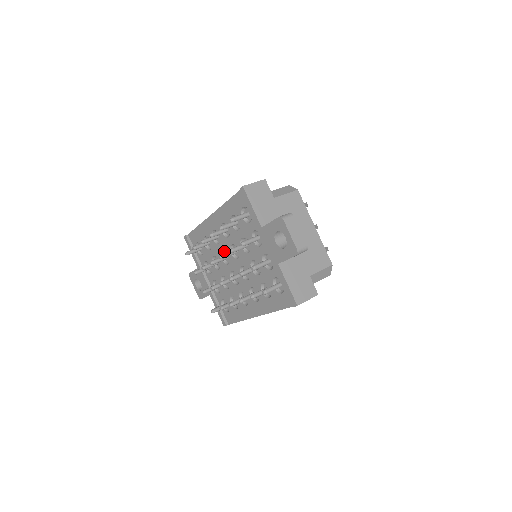
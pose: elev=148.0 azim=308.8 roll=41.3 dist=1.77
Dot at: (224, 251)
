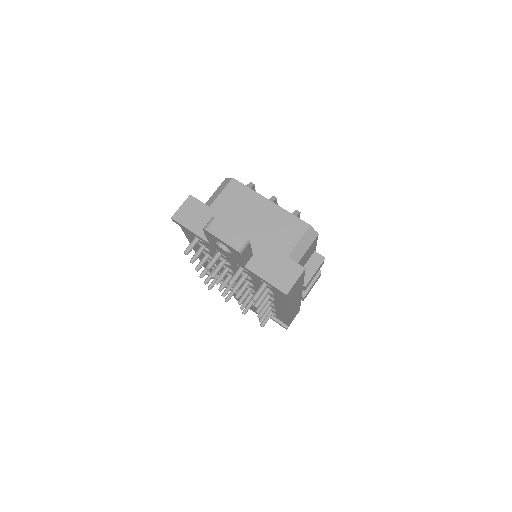
Dot at: occluded
